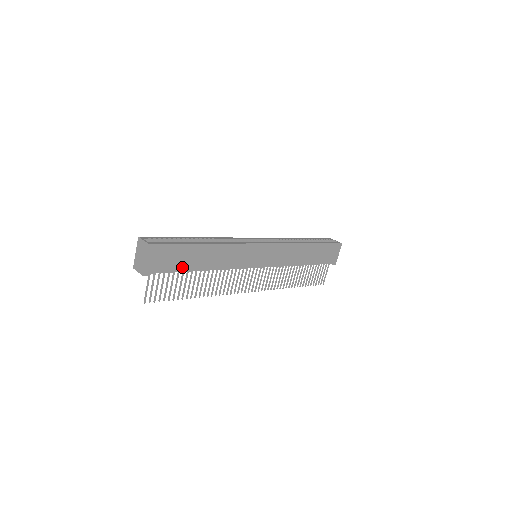
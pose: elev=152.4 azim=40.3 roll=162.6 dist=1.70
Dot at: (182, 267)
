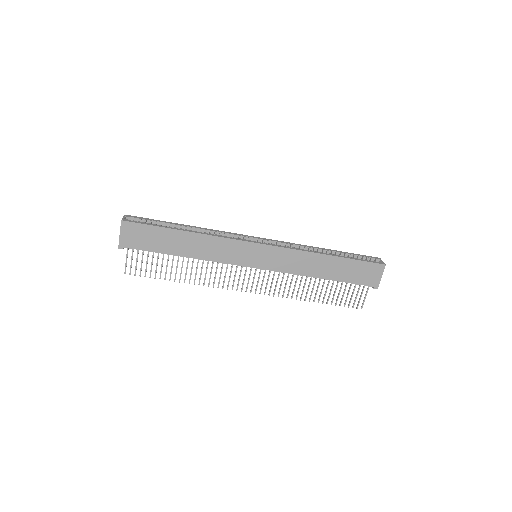
Dot at: (159, 248)
